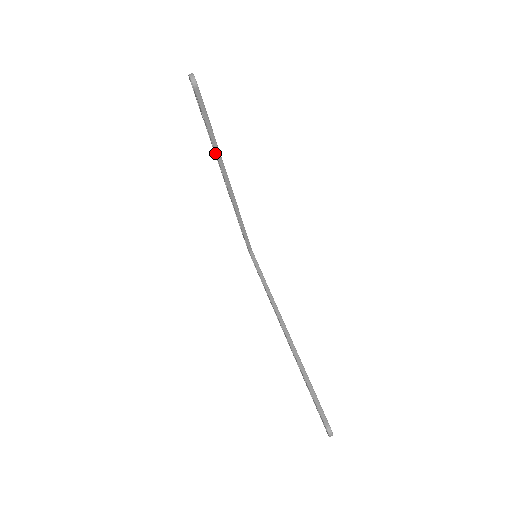
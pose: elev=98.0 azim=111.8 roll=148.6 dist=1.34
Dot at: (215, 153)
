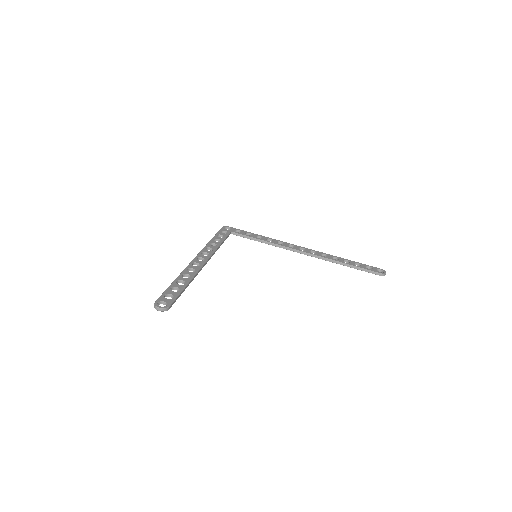
Dot at: (187, 275)
